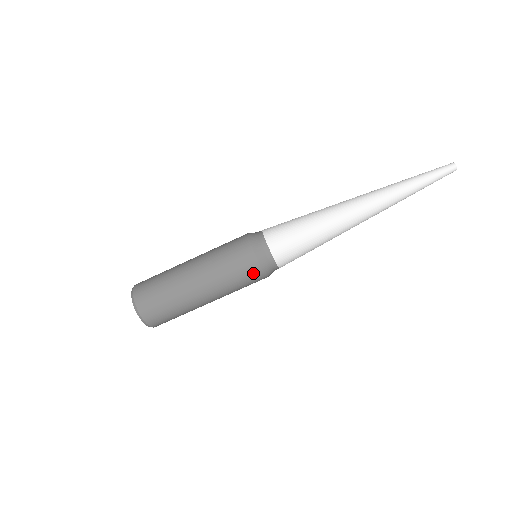
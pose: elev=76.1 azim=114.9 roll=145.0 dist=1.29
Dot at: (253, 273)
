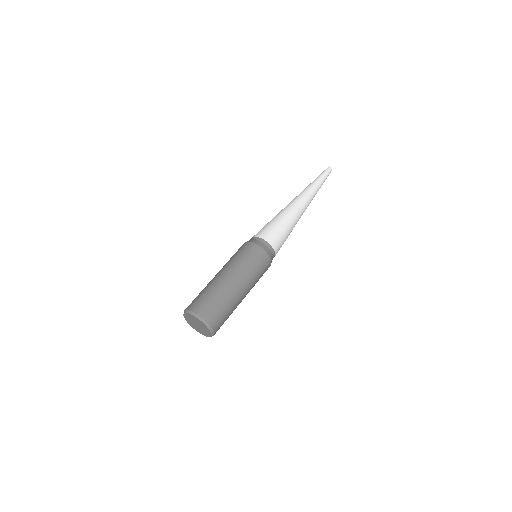
Dot at: (249, 248)
